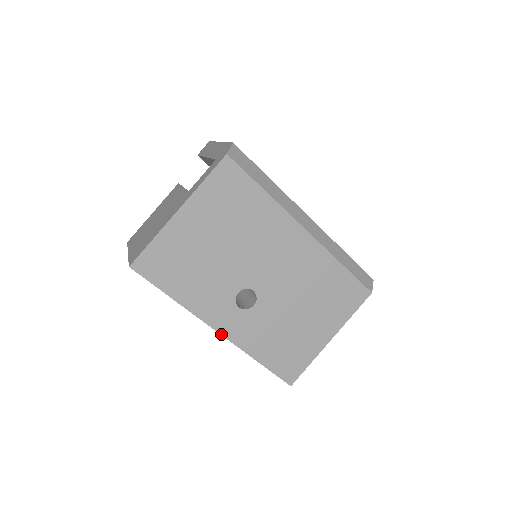
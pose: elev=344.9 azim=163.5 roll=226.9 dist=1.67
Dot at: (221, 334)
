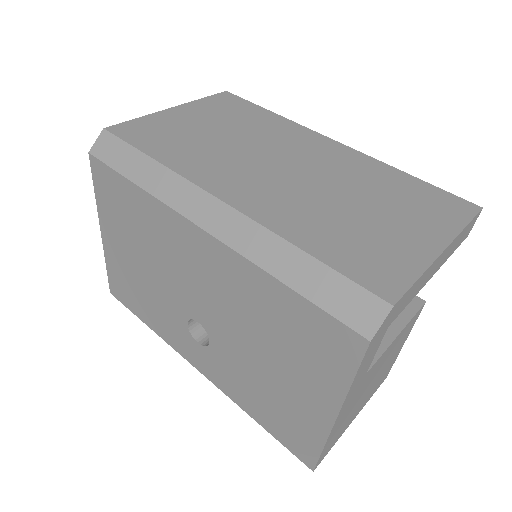
Dot at: (201, 372)
